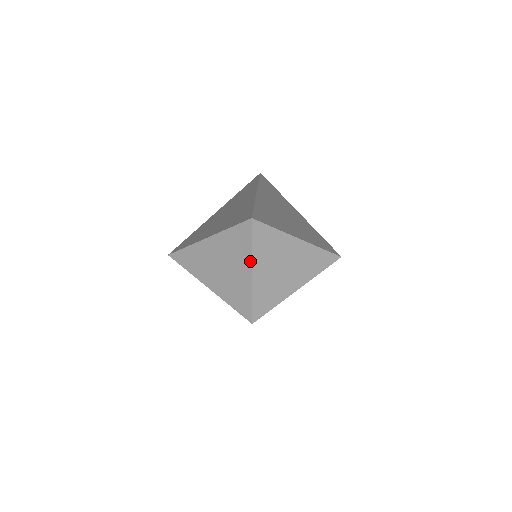
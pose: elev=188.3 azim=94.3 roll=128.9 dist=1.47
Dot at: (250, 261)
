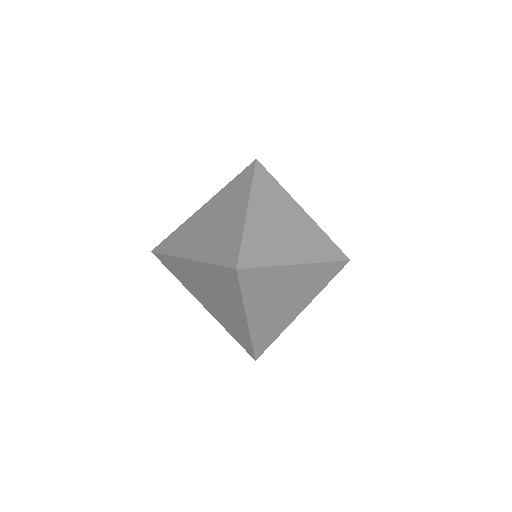
Dot at: (241, 302)
